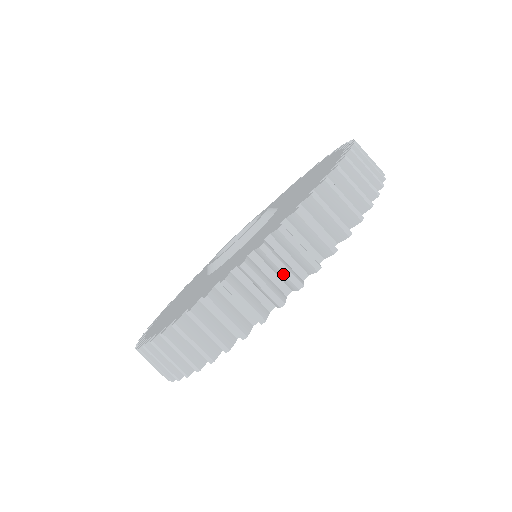
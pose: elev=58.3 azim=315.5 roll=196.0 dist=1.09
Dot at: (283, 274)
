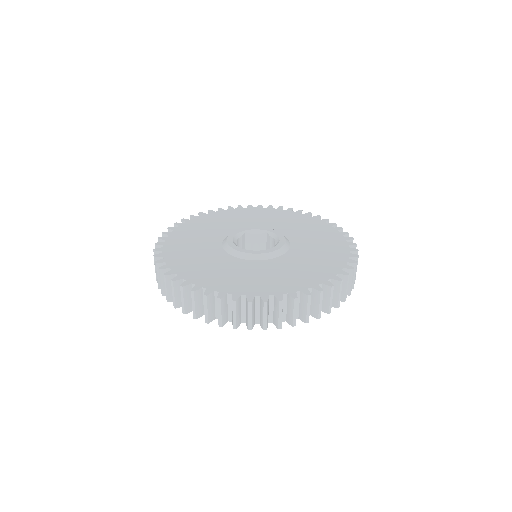
Dot at: (306, 312)
